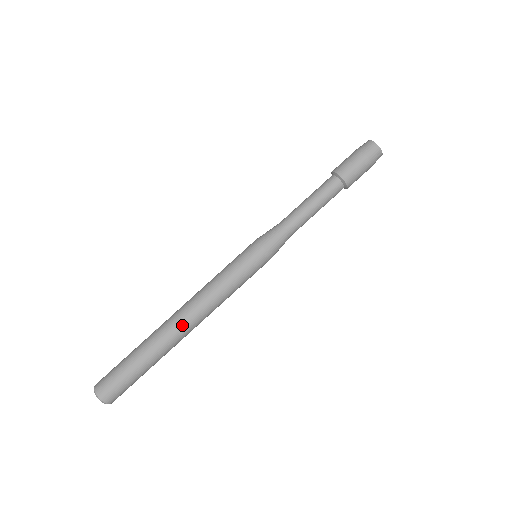
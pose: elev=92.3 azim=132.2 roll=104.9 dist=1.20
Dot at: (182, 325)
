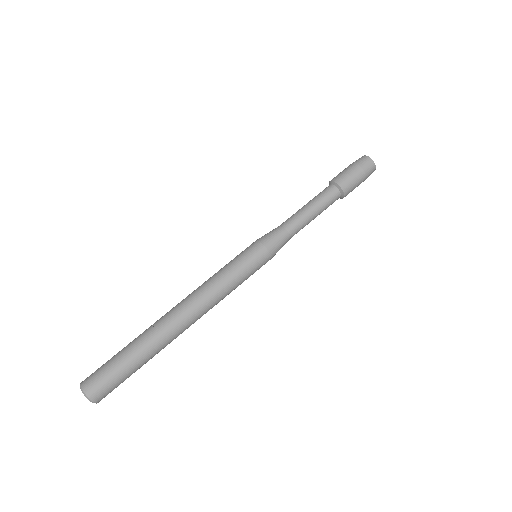
Dot at: (183, 323)
